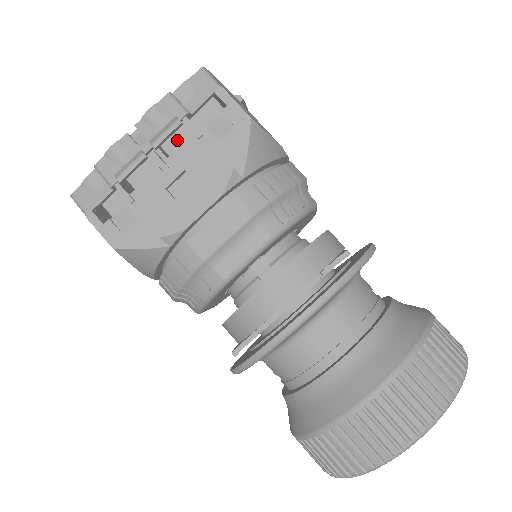
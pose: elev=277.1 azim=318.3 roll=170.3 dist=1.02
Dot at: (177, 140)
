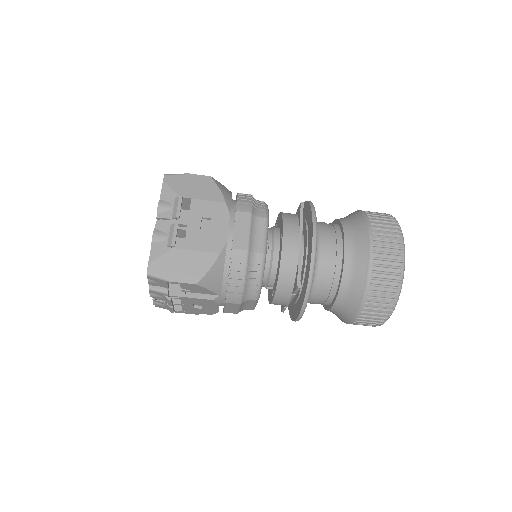
Dot at: occluded
